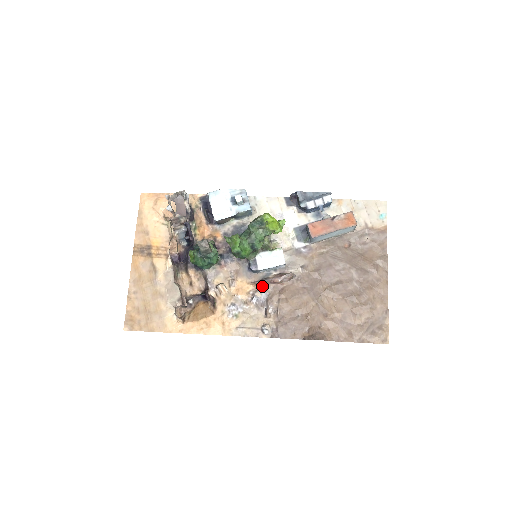
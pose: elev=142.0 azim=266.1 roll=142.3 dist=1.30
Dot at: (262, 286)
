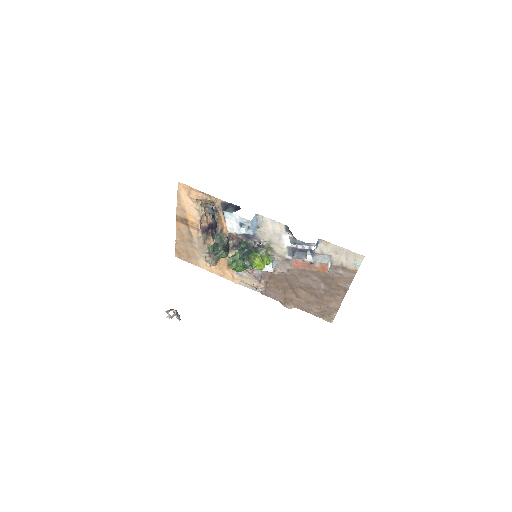
Dot at: occluded
